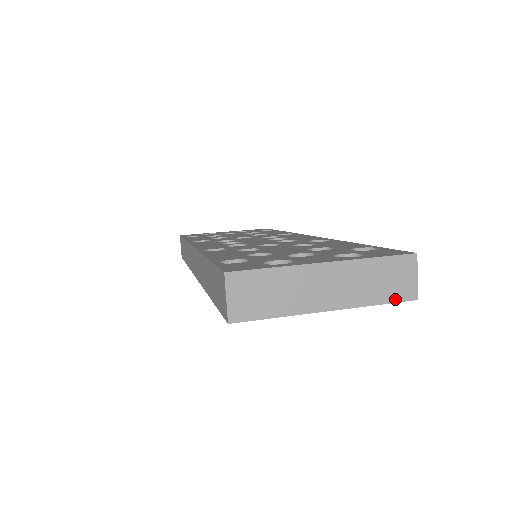
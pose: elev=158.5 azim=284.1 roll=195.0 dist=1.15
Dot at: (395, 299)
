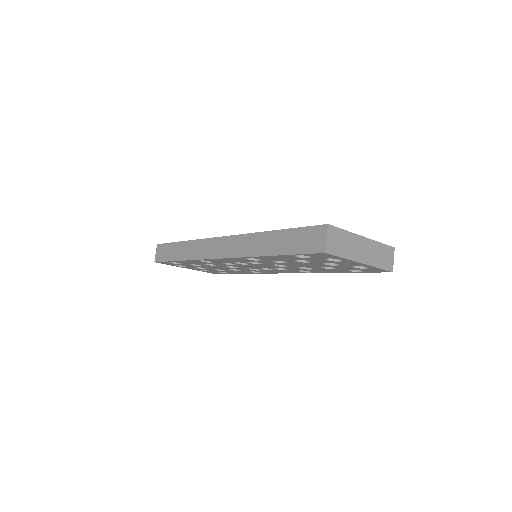
Dot at: (385, 268)
